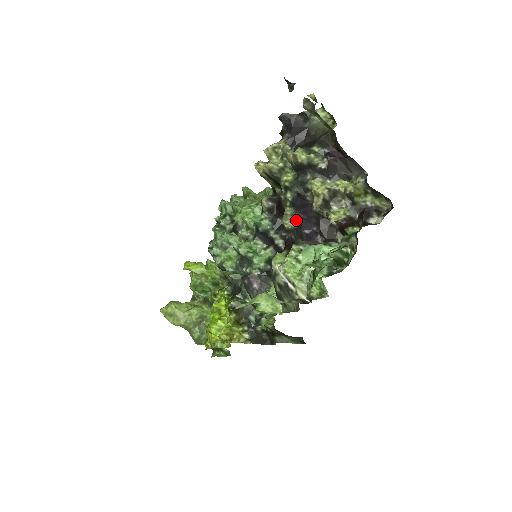
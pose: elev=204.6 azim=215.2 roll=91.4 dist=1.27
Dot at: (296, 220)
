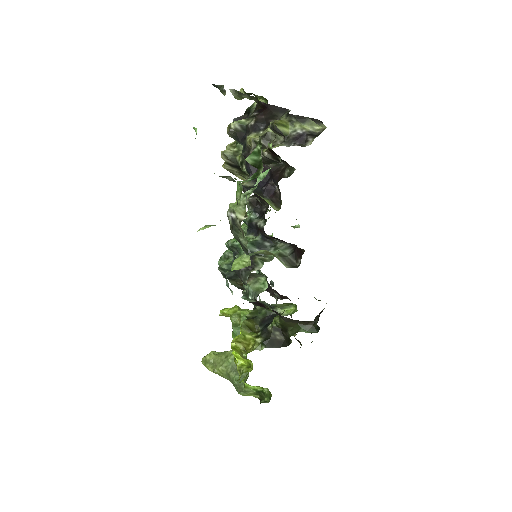
Dot at: (253, 182)
